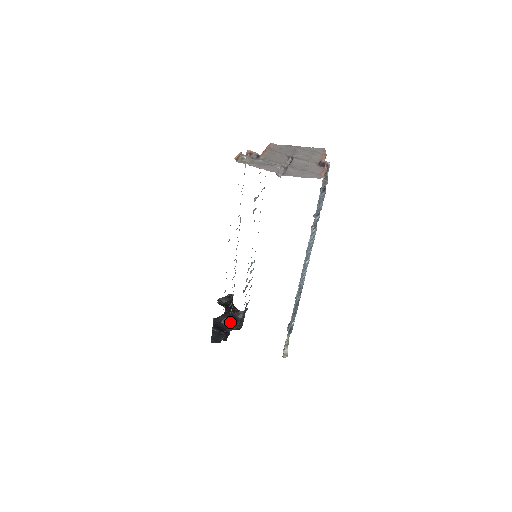
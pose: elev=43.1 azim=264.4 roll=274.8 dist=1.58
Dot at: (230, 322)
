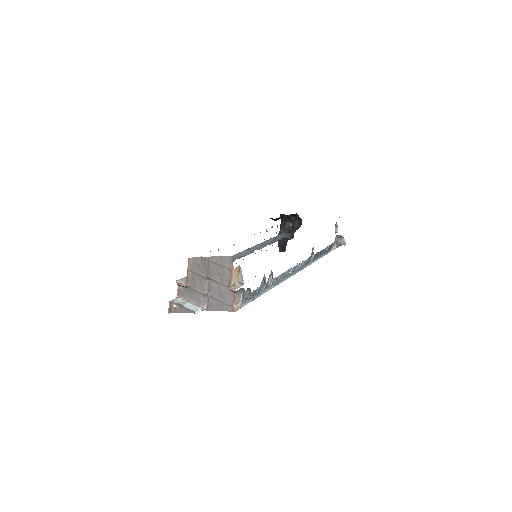
Dot at: occluded
